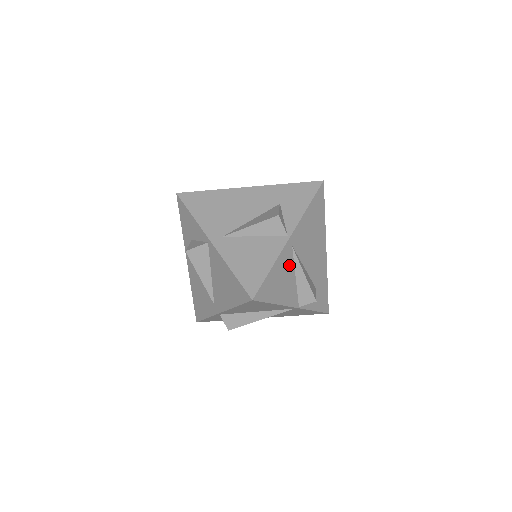
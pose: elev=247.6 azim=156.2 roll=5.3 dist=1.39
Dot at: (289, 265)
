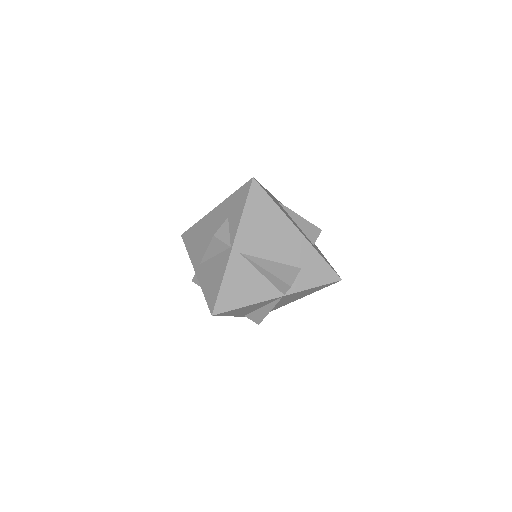
Dot at: (246, 269)
